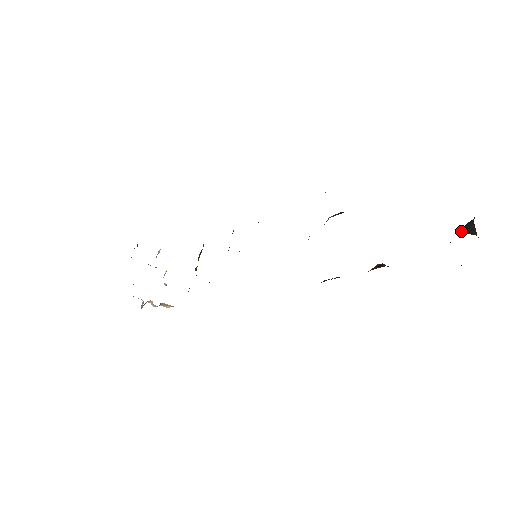
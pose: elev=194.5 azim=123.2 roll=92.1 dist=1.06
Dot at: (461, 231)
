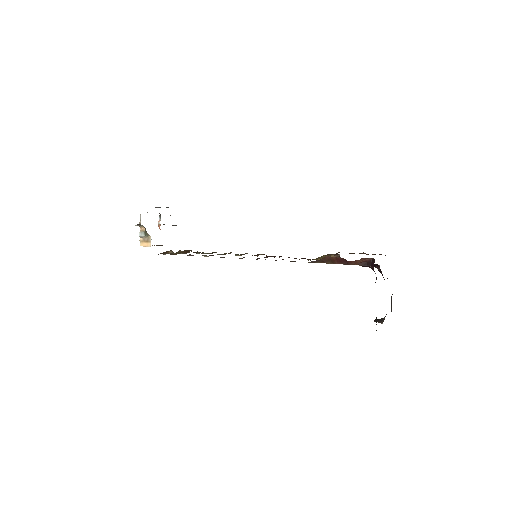
Dot at: (374, 320)
